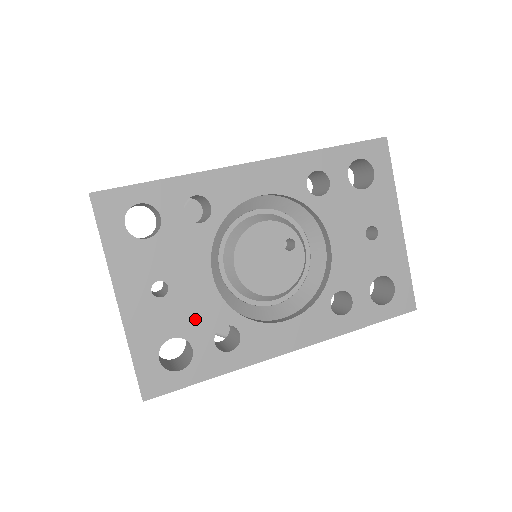
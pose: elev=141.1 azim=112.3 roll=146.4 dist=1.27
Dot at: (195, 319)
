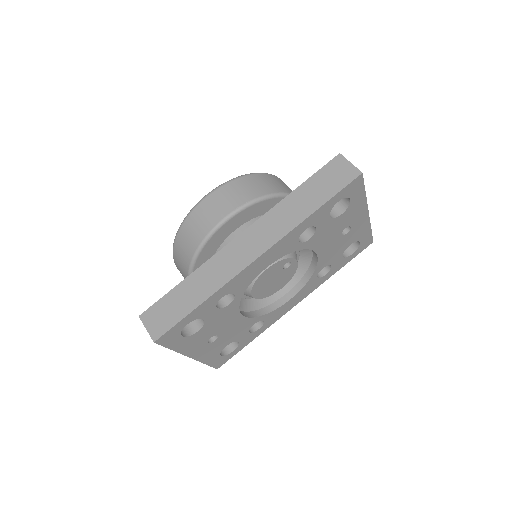
Dot at: (236, 334)
